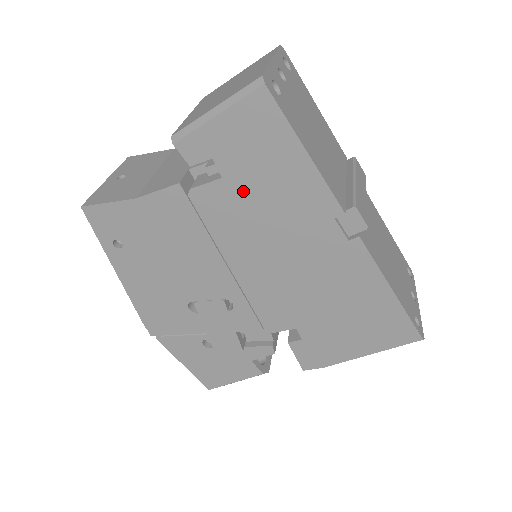
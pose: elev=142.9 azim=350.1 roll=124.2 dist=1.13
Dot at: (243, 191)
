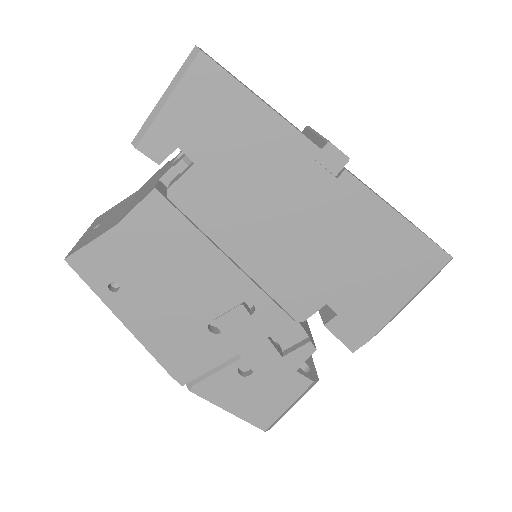
Dot at: (219, 169)
